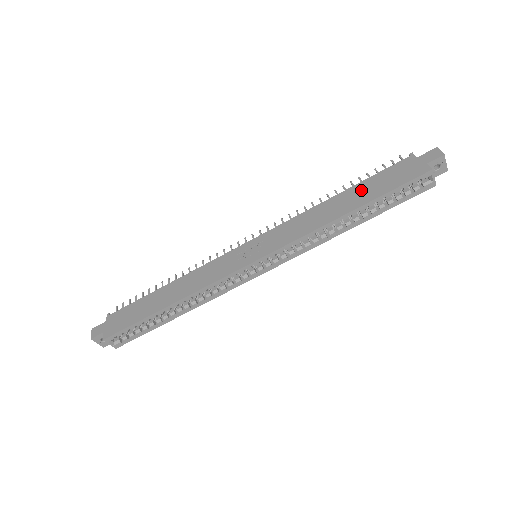
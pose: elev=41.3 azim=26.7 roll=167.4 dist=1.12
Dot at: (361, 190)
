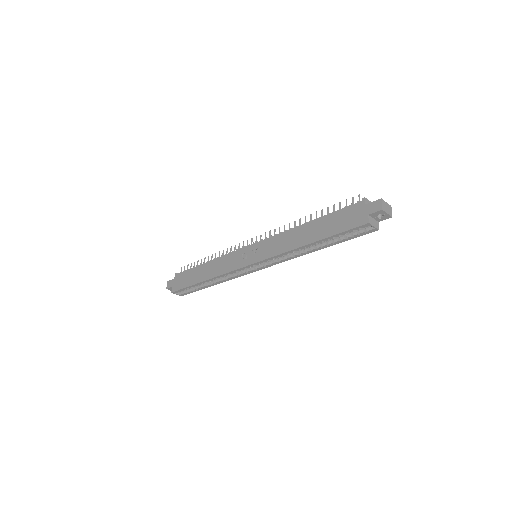
Dot at: (322, 224)
